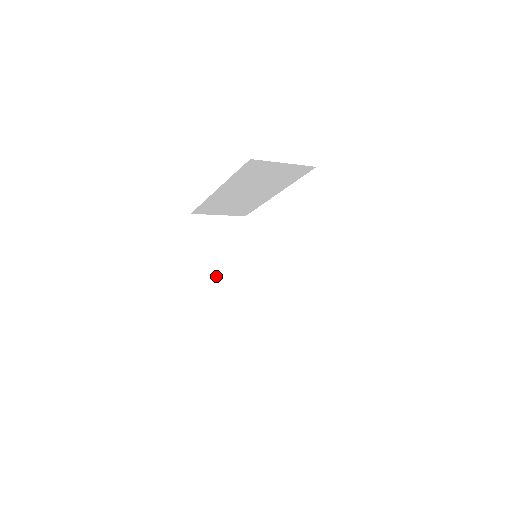
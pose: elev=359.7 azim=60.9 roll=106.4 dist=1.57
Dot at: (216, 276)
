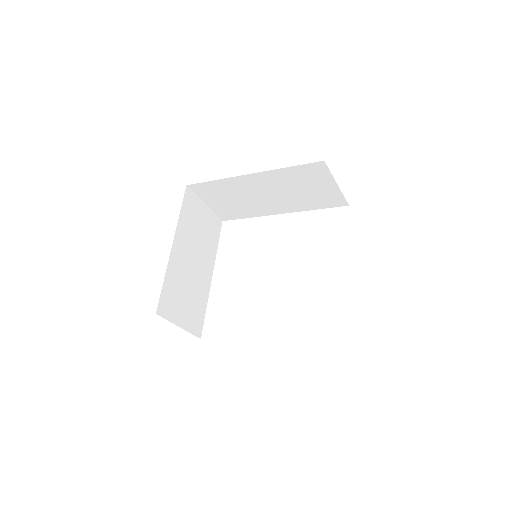
Dot at: (185, 260)
